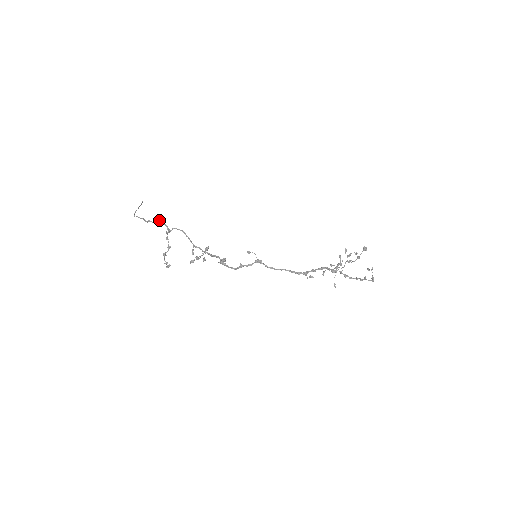
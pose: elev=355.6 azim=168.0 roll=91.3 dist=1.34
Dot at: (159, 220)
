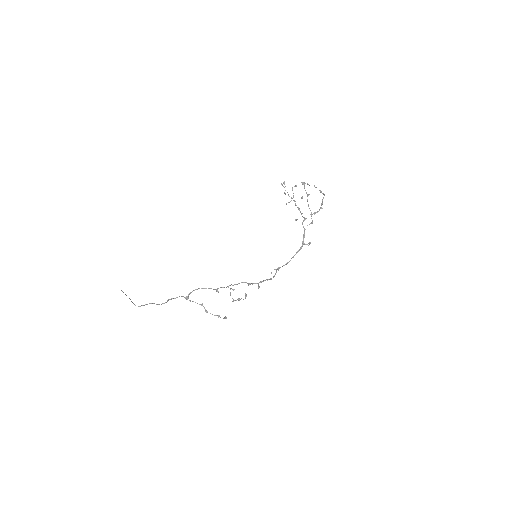
Dot at: (171, 299)
